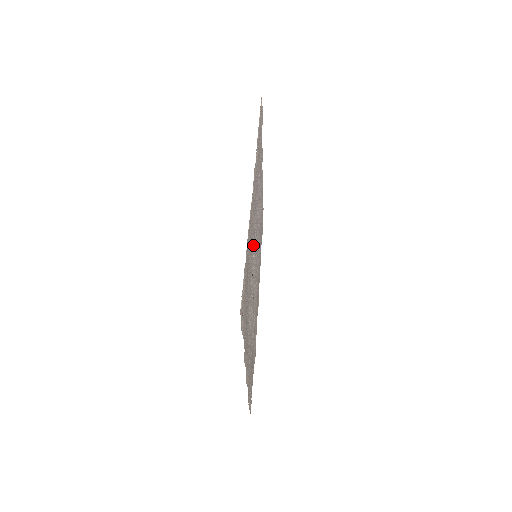
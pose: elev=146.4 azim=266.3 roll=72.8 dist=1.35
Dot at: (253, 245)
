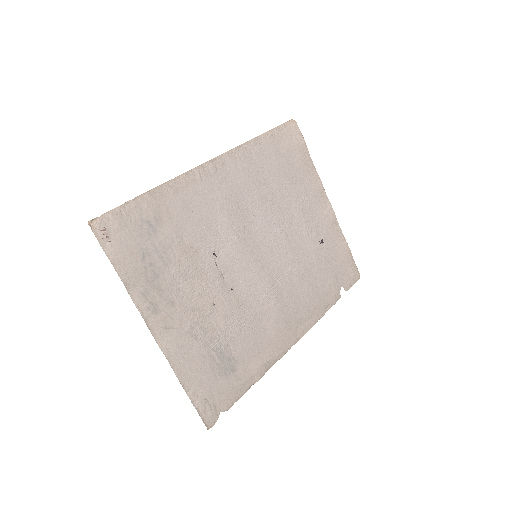
Dot at: (219, 226)
